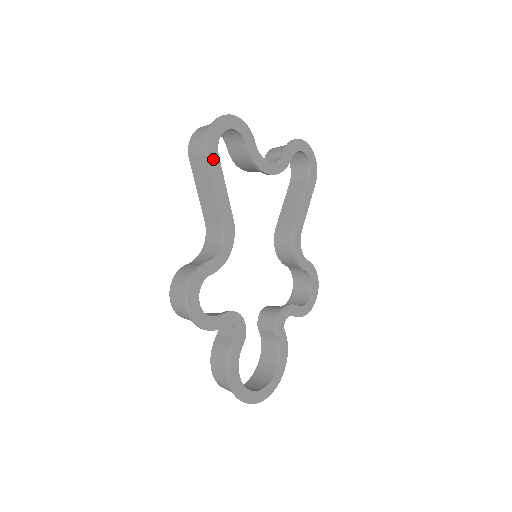
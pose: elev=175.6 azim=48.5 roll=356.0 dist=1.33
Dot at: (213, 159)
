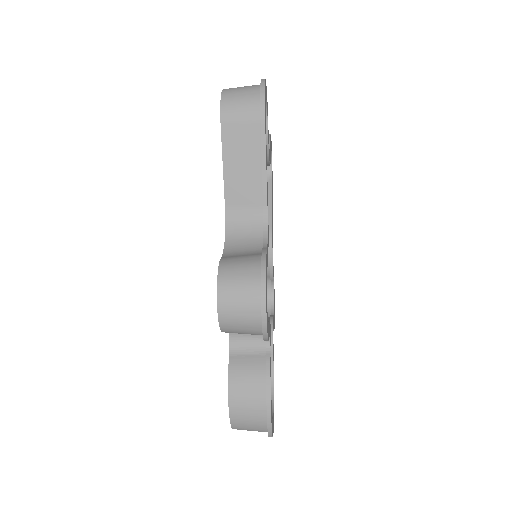
Dot at: (265, 125)
